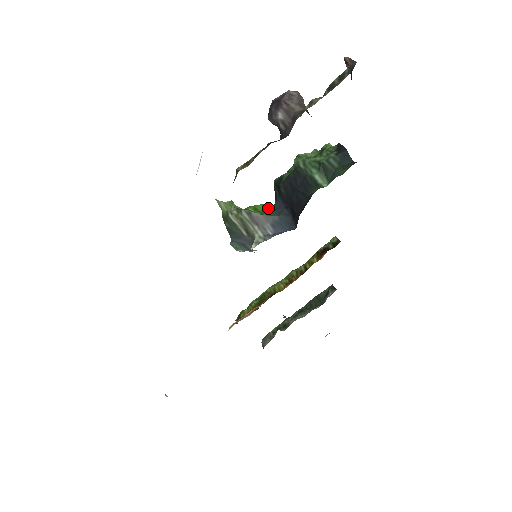
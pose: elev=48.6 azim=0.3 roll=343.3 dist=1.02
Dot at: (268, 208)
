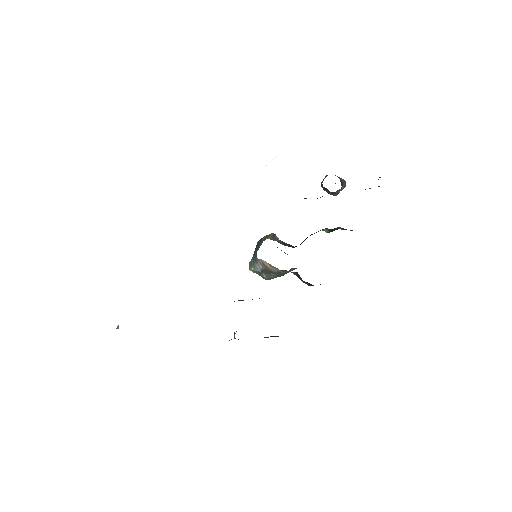
Dot at: occluded
